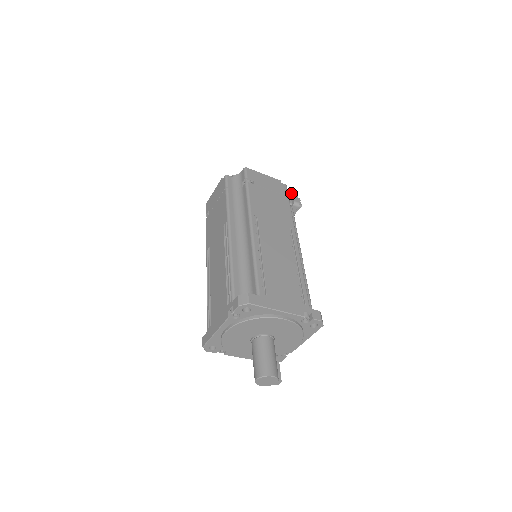
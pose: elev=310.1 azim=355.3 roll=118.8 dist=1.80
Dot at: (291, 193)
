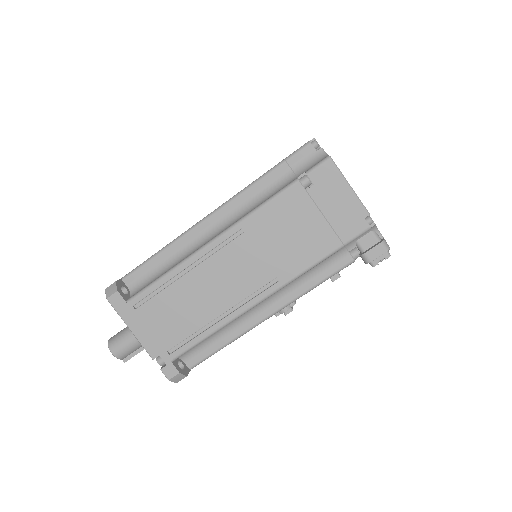
Dot at: (383, 239)
